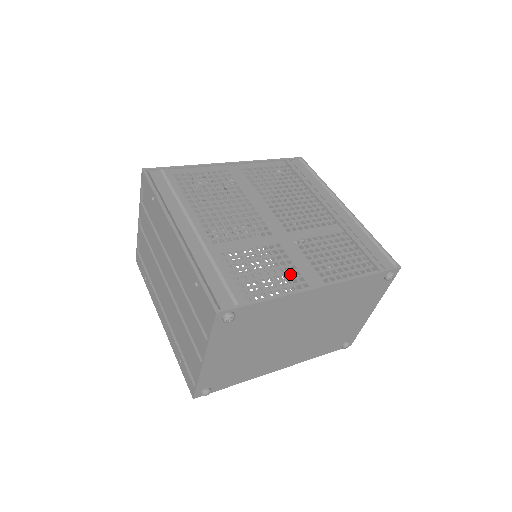
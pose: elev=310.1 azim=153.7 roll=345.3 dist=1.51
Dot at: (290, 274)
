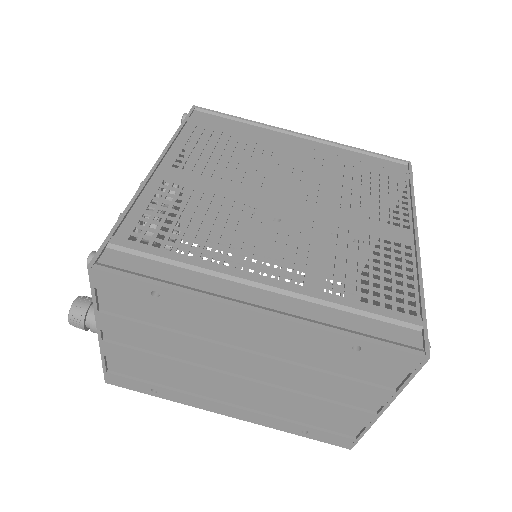
Dot at: (257, 245)
